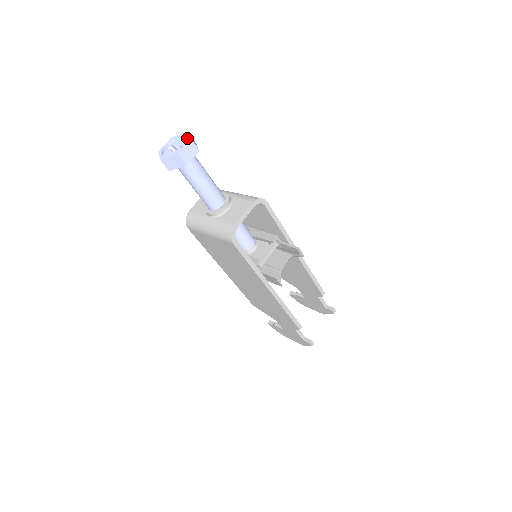
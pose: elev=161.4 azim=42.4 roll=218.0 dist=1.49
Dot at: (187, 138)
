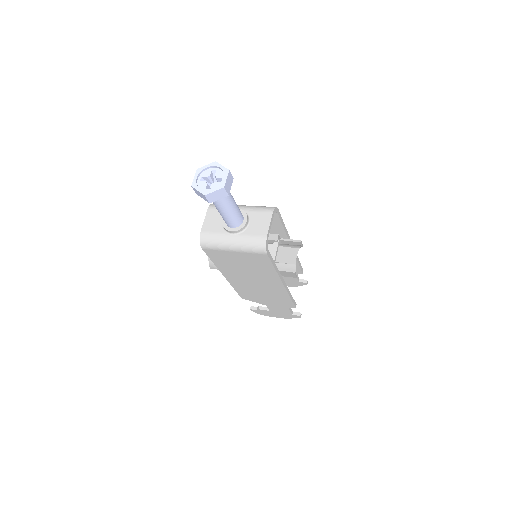
Dot at: (222, 169)
